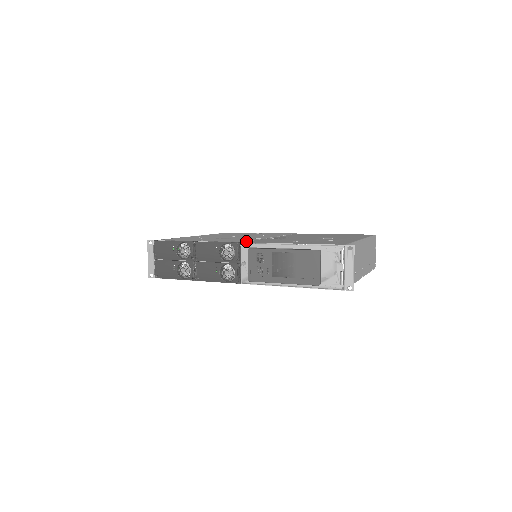
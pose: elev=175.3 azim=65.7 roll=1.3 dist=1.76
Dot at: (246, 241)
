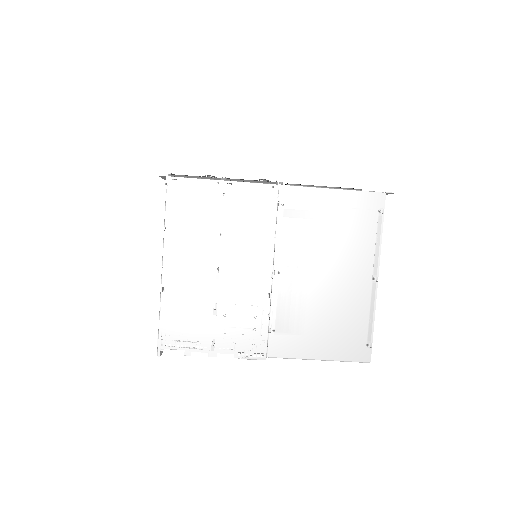
Dot at: occluded
